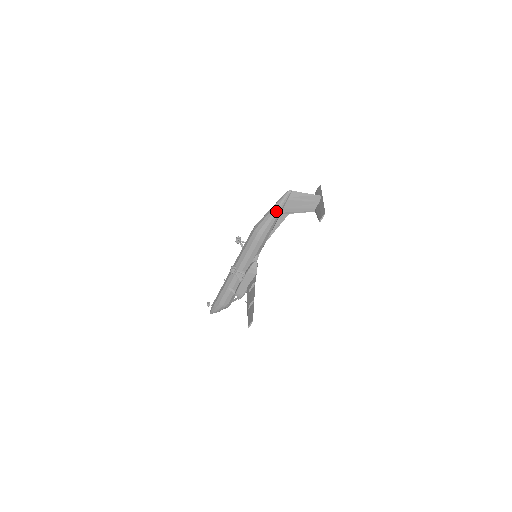
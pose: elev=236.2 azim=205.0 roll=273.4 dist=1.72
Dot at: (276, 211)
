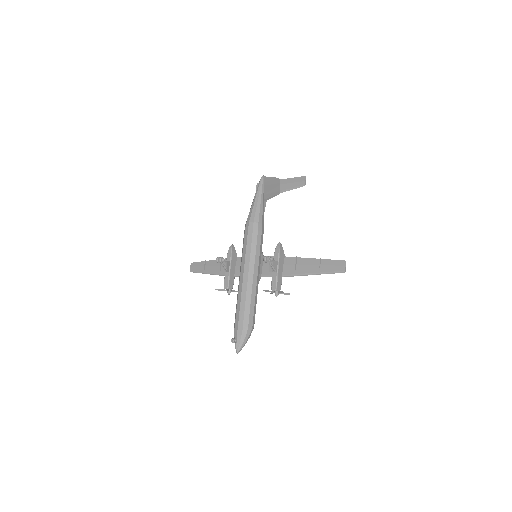
Dot at: (262, 197)
